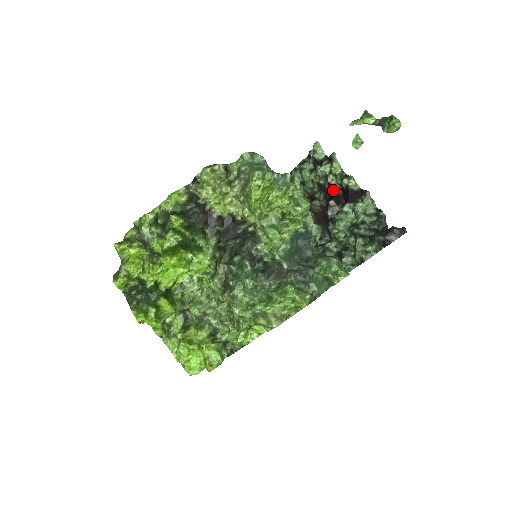
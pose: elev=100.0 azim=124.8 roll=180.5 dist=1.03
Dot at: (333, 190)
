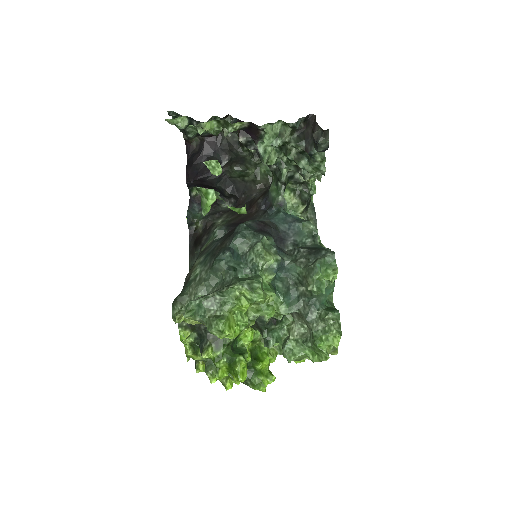
Dot at: occluded
